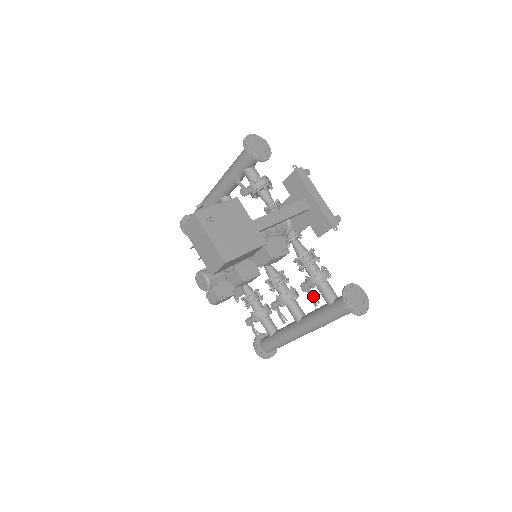
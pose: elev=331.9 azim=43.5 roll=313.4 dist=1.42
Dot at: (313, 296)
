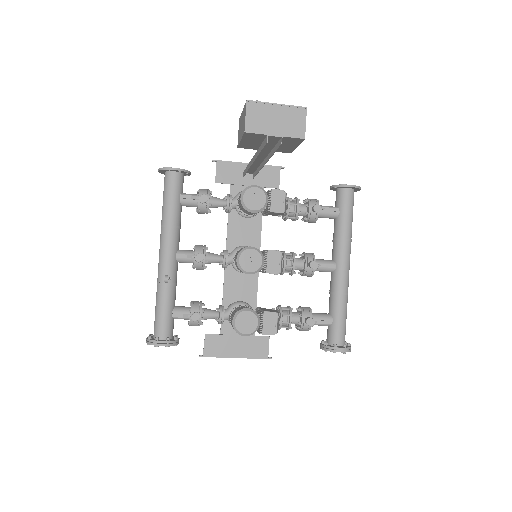
Dot at: (328, 209)
